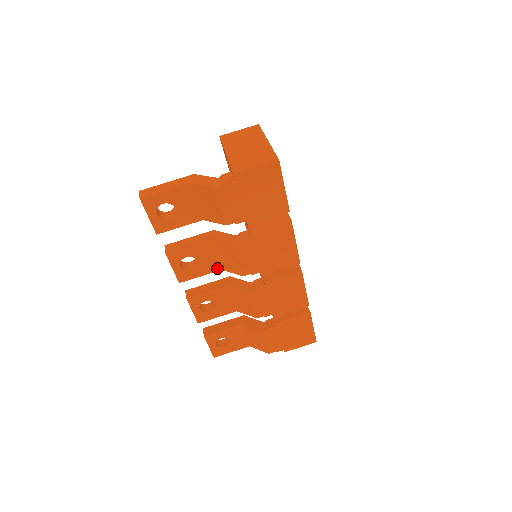
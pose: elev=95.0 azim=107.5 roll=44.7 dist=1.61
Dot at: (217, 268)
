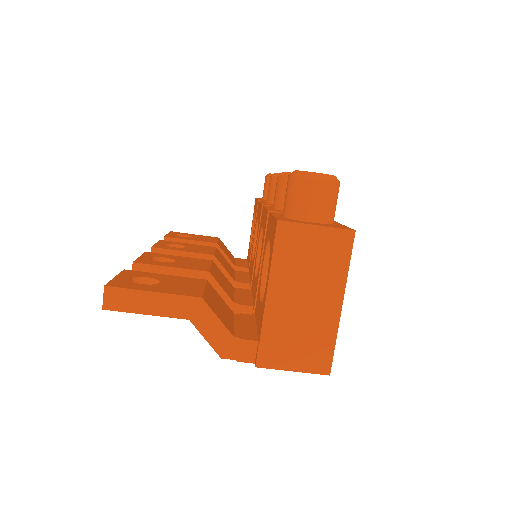
Dot at: occluded
